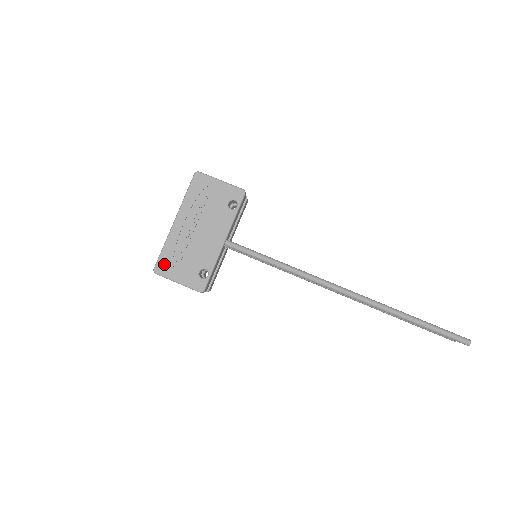
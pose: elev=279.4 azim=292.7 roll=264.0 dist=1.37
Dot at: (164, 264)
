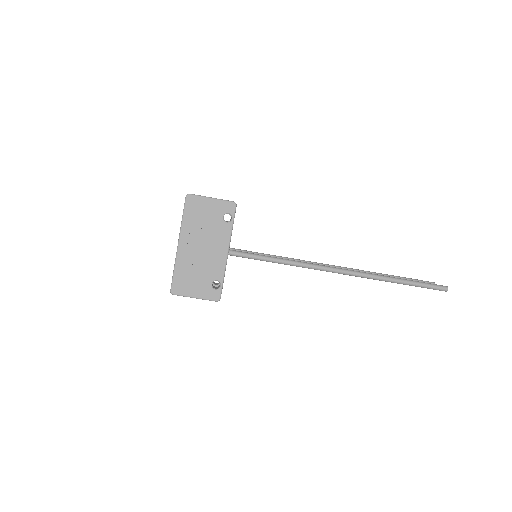
Dot at: (179, 285)
